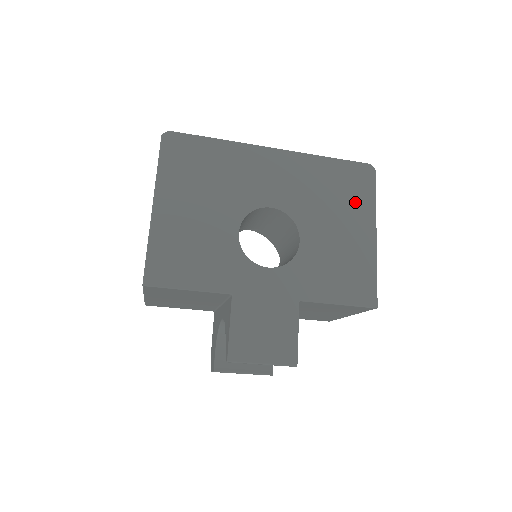
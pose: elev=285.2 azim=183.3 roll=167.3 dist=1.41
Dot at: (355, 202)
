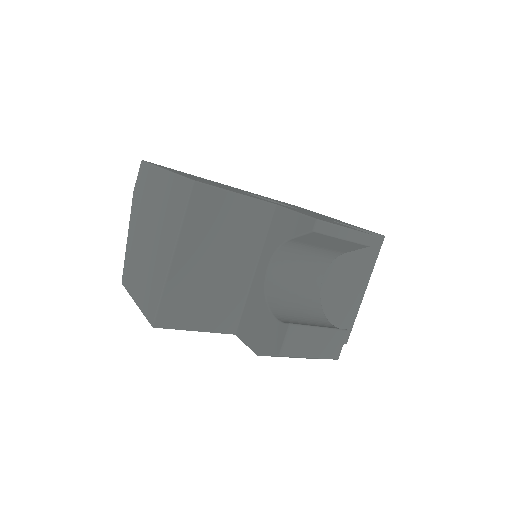
Dot at: (308, 210)
